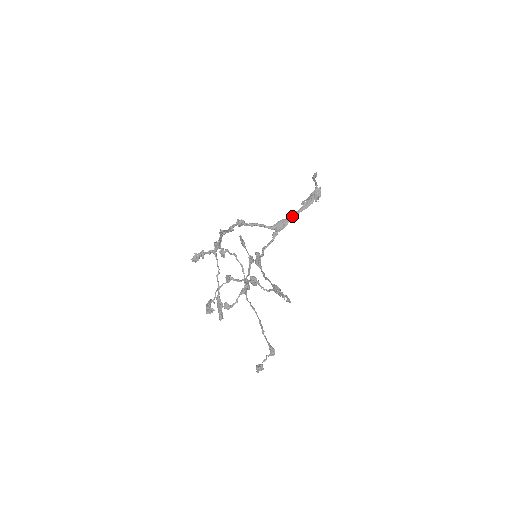
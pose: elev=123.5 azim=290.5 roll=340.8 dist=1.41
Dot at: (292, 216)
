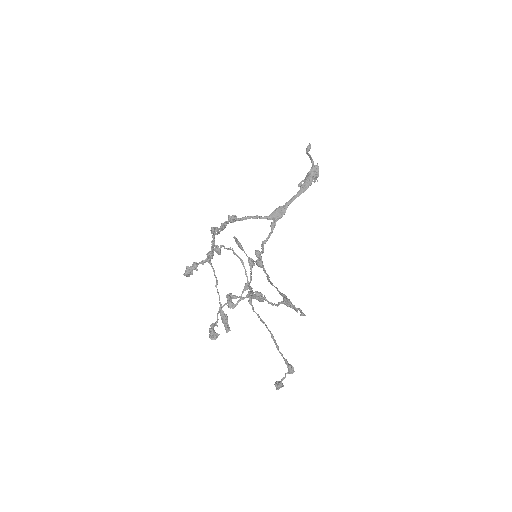
Dot at: (290, 202)
